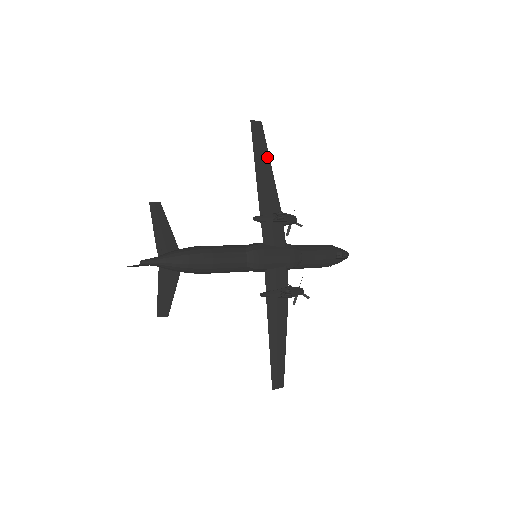
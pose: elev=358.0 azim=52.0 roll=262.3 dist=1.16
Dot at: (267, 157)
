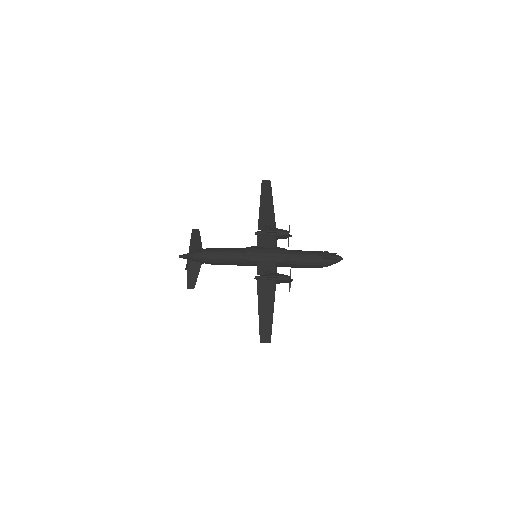
Dot at: (270, 199)
